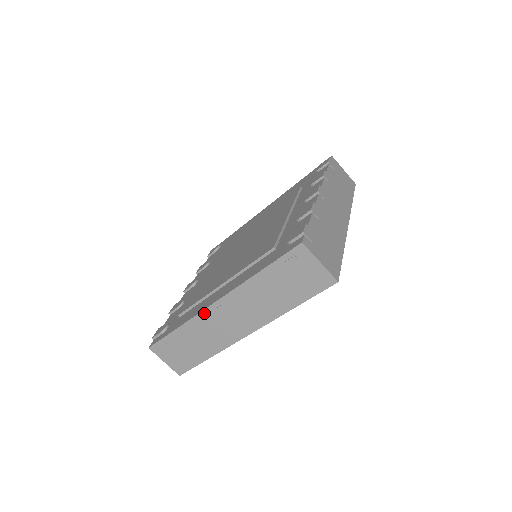
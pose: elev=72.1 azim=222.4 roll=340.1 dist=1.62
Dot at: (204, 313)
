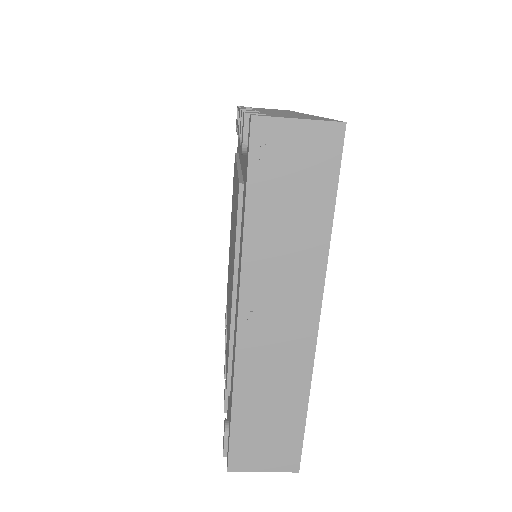
Dot at: (240, 349)
